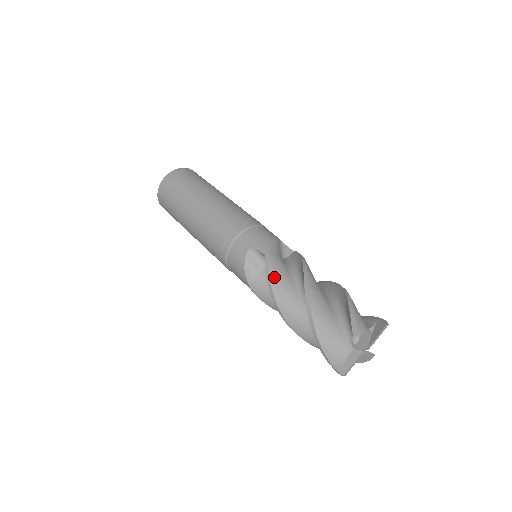
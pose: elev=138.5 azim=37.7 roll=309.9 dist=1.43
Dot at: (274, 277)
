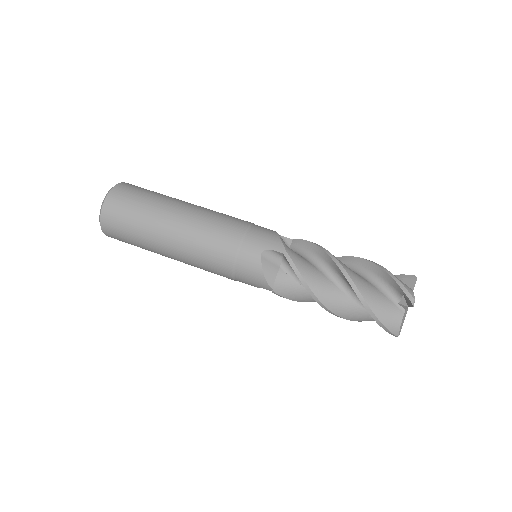
Dot at: (303, 272)
